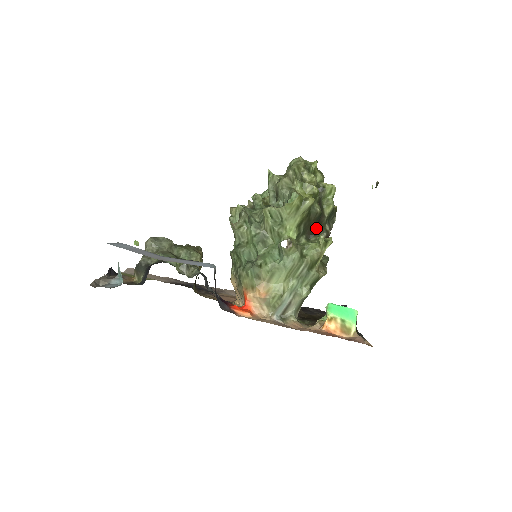
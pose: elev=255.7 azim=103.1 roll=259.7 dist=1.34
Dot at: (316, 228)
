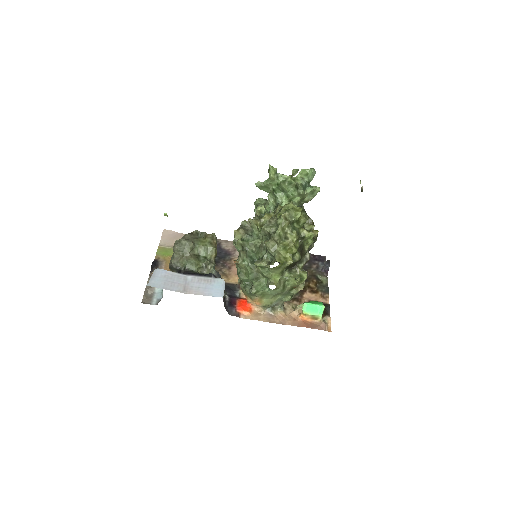
Dot at: occluded
